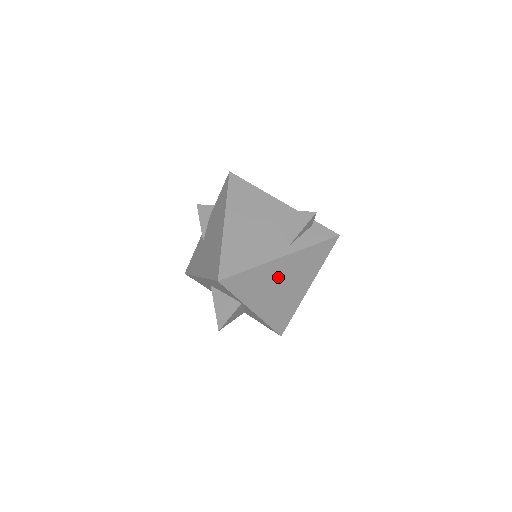
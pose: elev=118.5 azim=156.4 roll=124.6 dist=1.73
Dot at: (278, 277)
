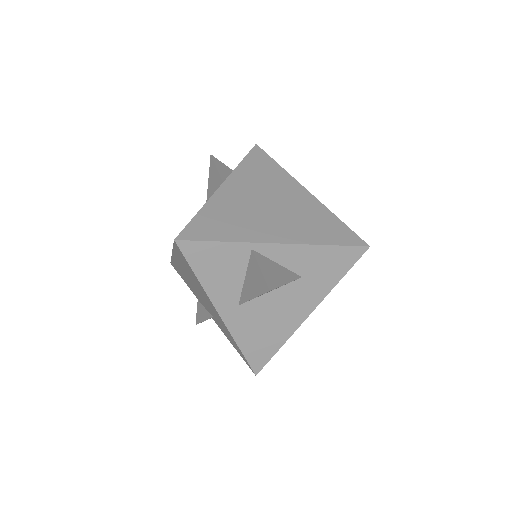
Dot at: (248, 201)
